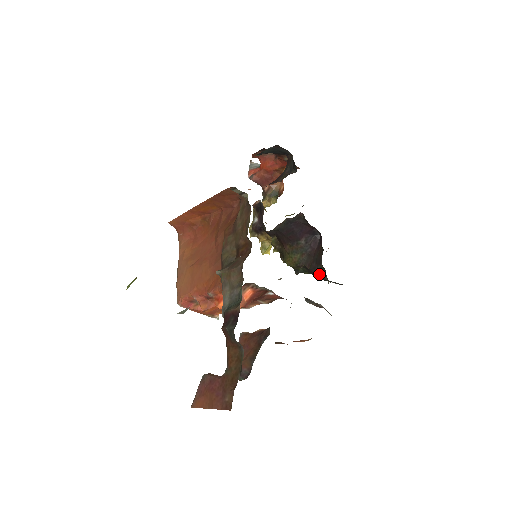
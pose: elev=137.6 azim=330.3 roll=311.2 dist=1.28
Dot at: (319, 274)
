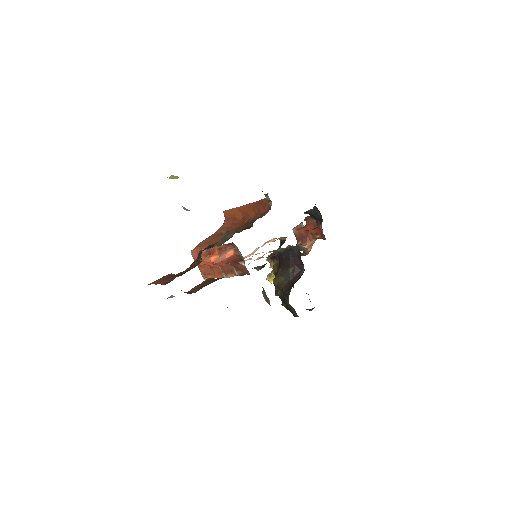
Dot at: (287, 297)
